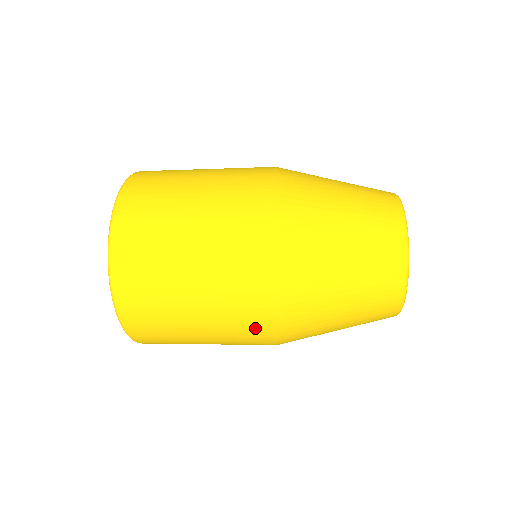
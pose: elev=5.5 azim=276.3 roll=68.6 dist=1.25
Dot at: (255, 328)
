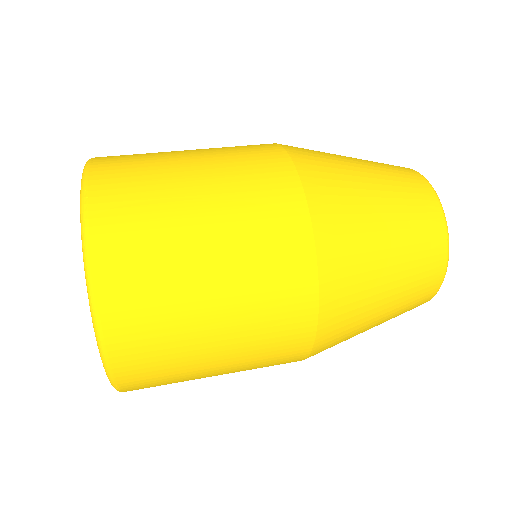
Dot at: occluded
